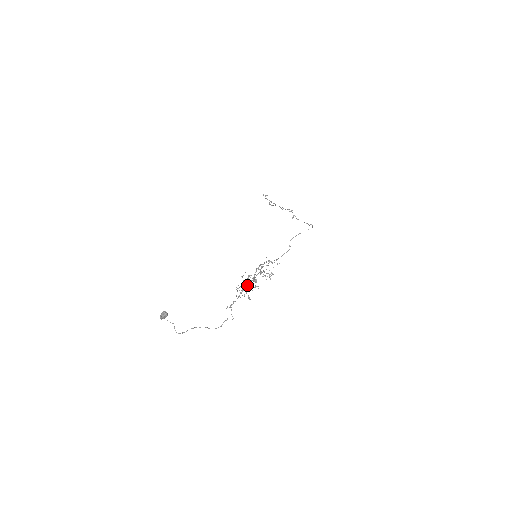
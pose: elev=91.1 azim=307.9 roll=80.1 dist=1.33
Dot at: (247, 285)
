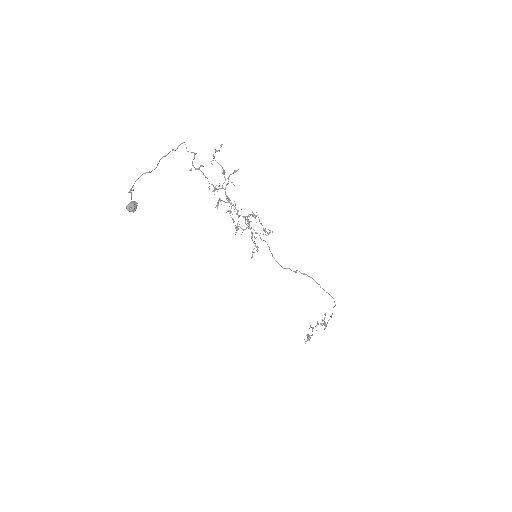
Dot at: (226, 198)
